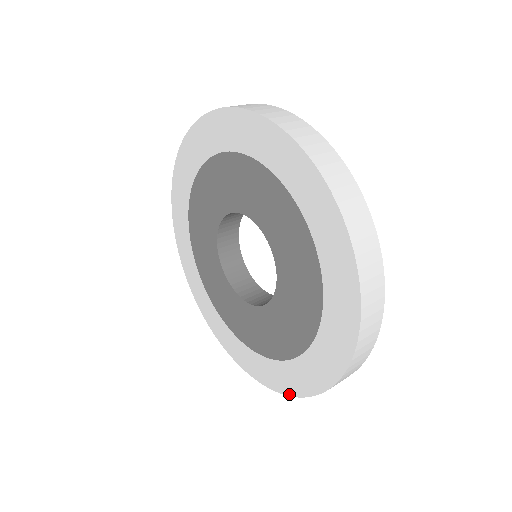
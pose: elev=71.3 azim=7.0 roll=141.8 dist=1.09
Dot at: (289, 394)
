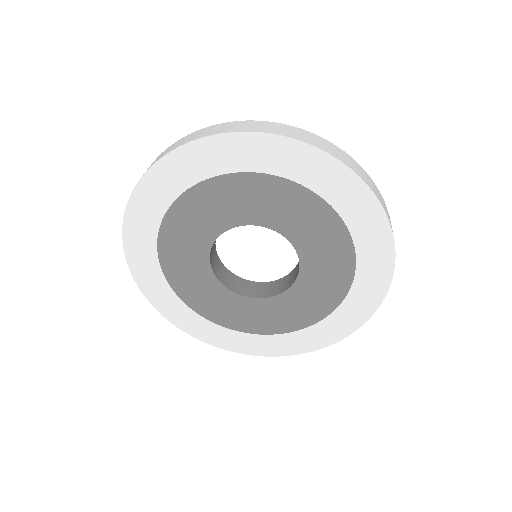
Dot at: (211, 344)
